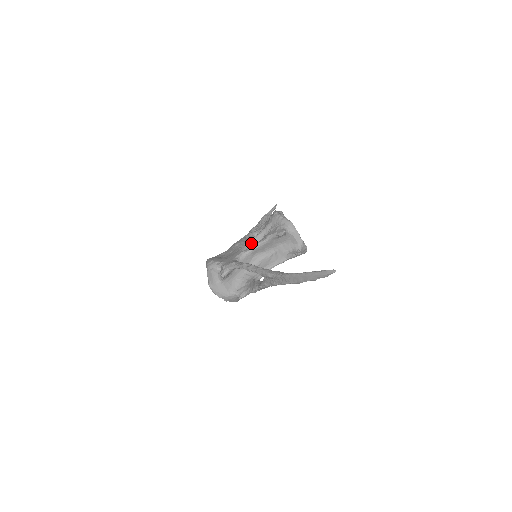
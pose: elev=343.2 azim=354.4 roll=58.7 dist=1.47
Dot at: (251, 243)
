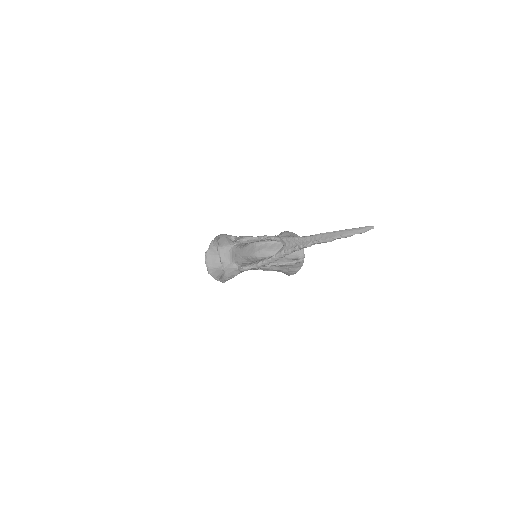
Dot at: occluded
